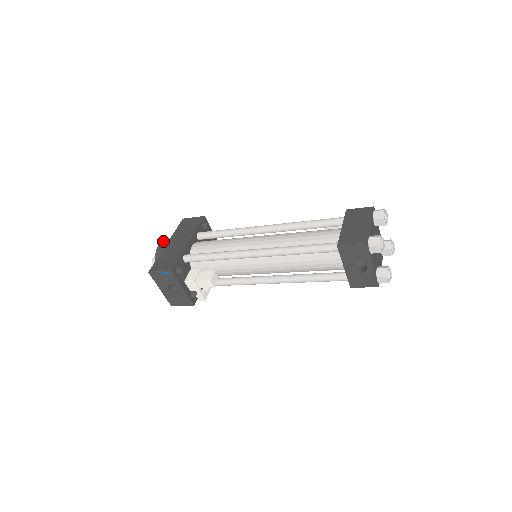
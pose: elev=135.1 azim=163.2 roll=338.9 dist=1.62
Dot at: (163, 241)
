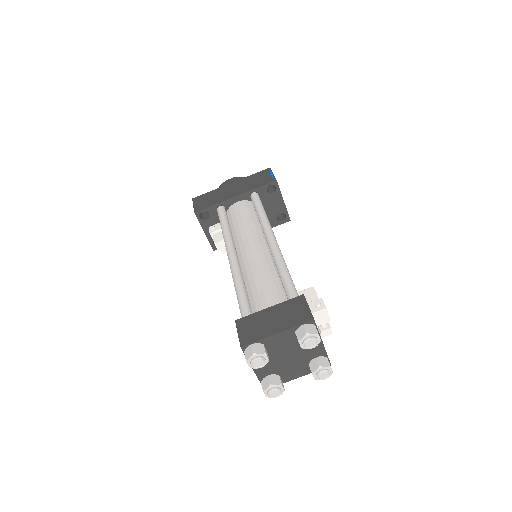
Dot at: (236, 178)
